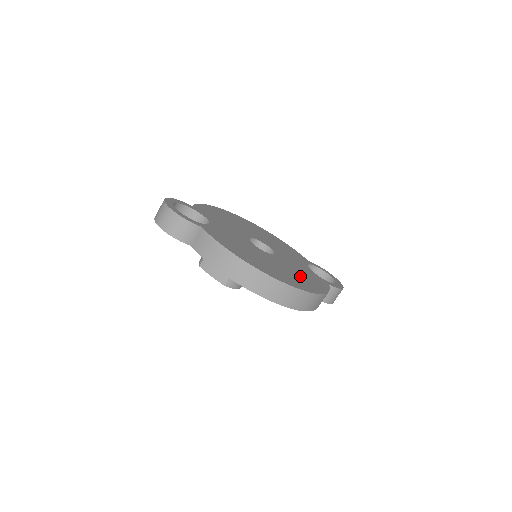
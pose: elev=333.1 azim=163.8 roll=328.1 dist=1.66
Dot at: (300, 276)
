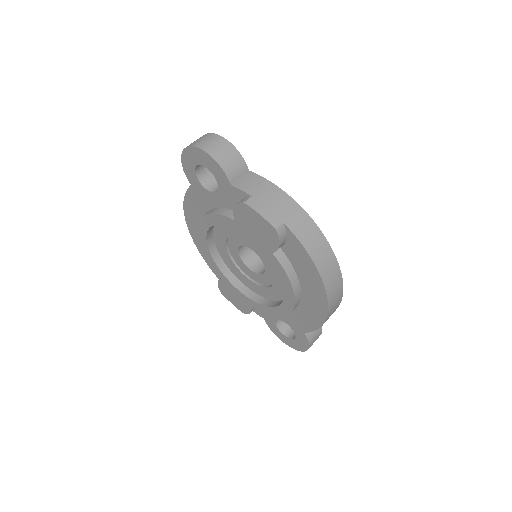
Dot at: occluded
